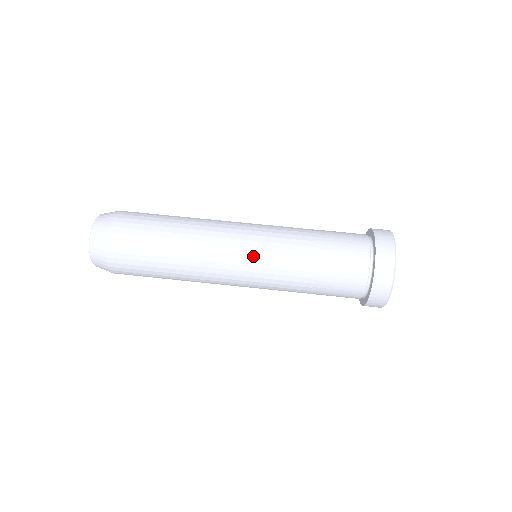
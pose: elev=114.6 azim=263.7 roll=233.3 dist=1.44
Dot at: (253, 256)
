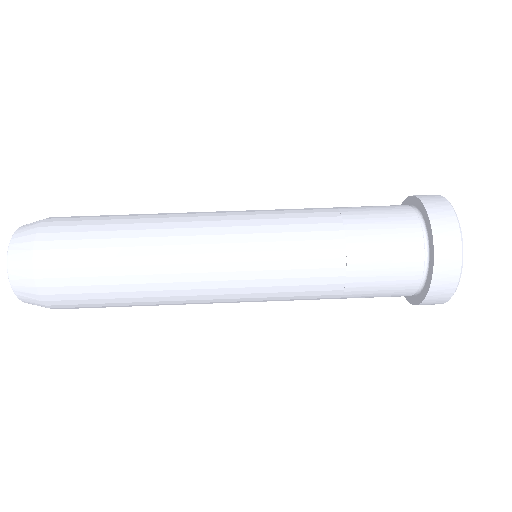
Dot at: (255, 275)
